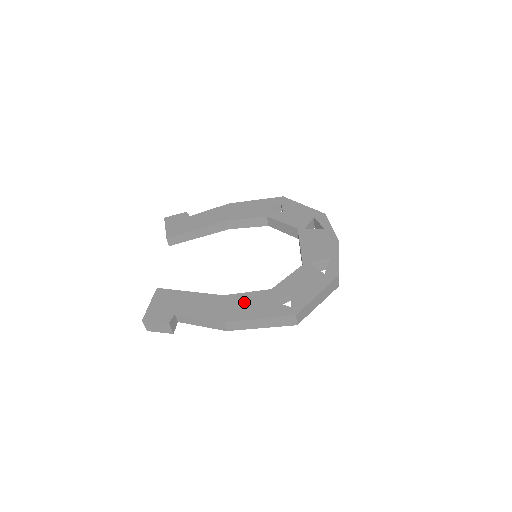
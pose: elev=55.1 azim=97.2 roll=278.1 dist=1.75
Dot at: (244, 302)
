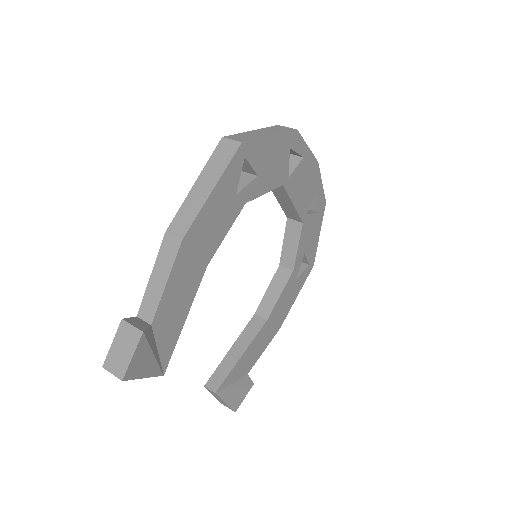
Dot at: occluded
